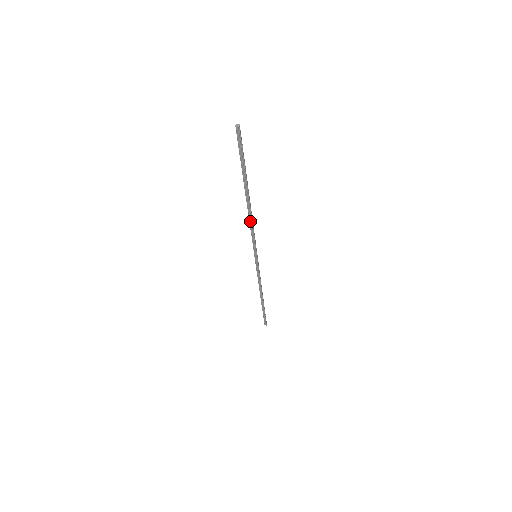
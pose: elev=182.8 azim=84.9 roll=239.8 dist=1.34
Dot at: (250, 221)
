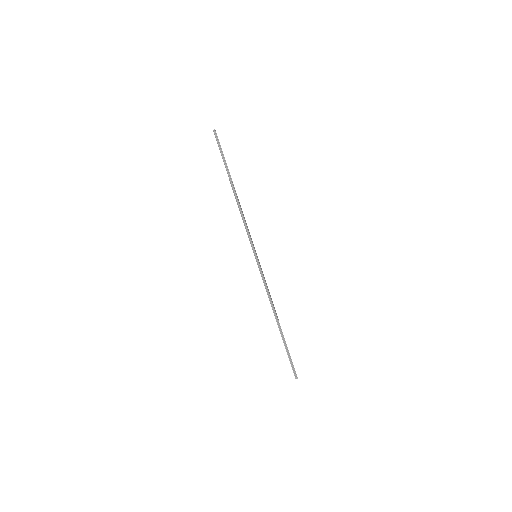
Dot at: (241, 212)
